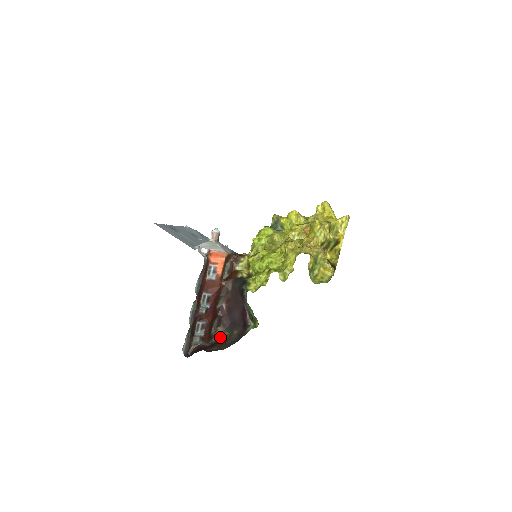
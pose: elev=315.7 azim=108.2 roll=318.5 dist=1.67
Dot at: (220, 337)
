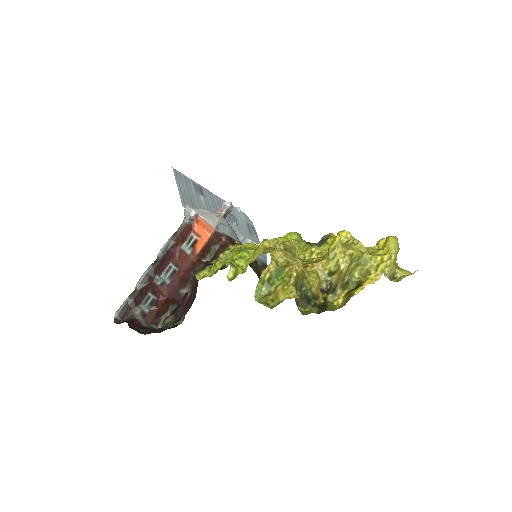
Dot at: occluded
